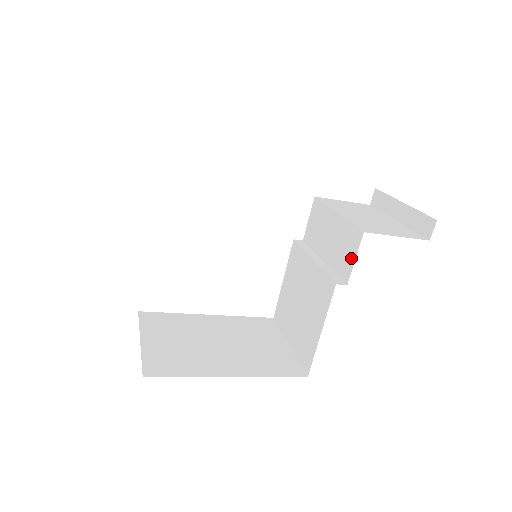
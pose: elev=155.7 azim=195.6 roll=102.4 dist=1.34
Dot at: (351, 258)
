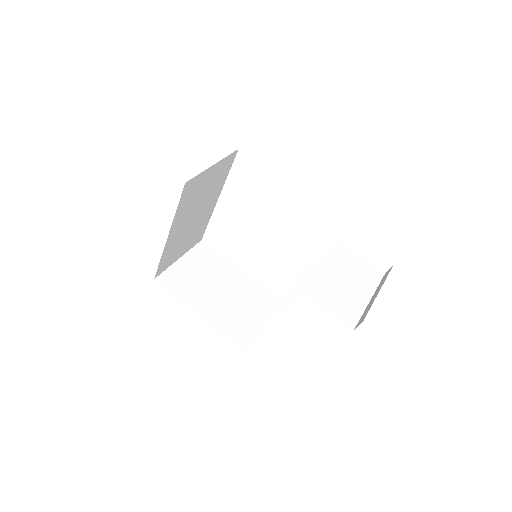
Dot at: occluded
